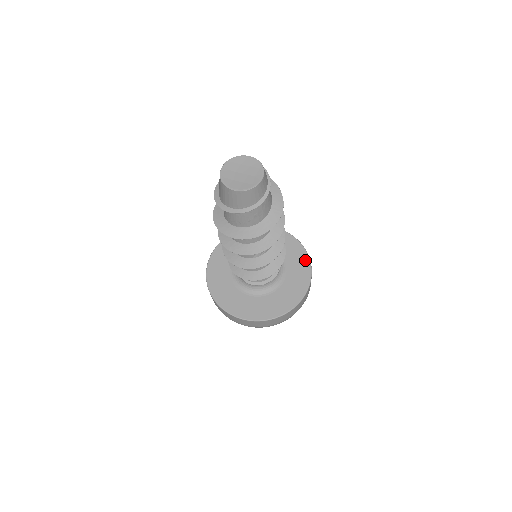
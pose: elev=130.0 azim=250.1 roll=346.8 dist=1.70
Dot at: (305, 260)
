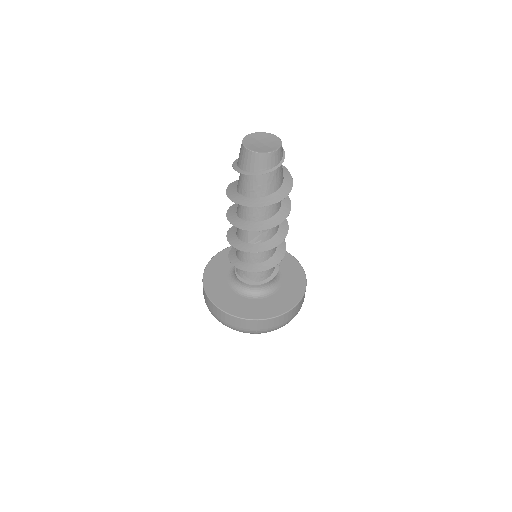
Dot at: (301, 288)
